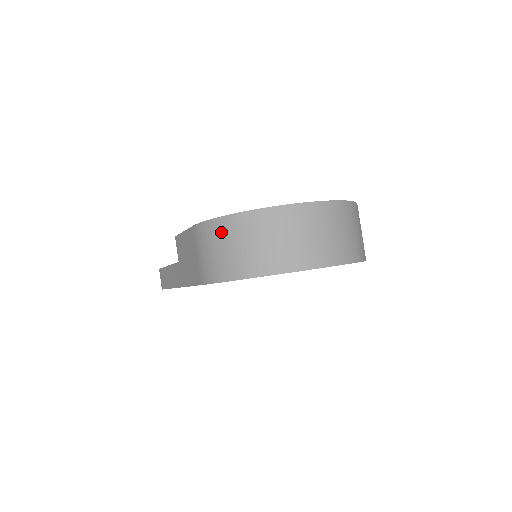
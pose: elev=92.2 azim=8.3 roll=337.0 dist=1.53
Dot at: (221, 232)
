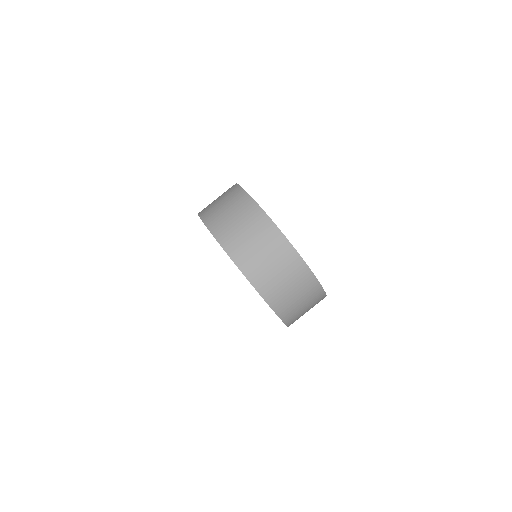
Dot at: (233, 195)
